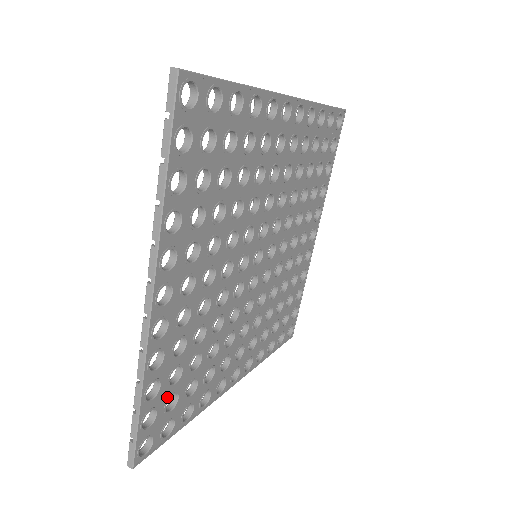
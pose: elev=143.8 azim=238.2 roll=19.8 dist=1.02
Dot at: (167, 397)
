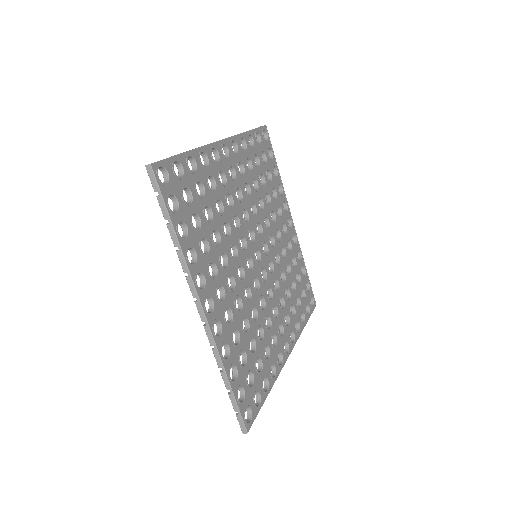
Dot at: (245, 376)
